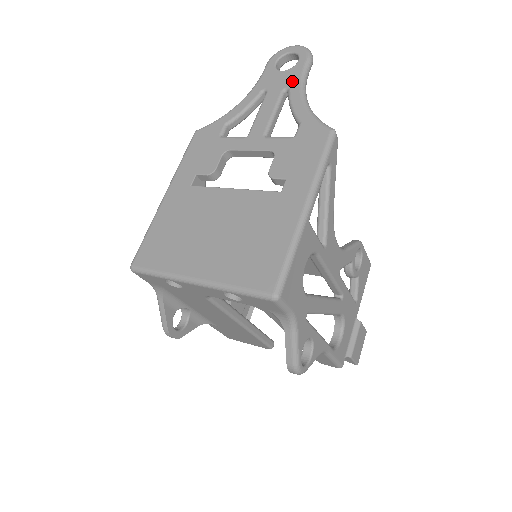
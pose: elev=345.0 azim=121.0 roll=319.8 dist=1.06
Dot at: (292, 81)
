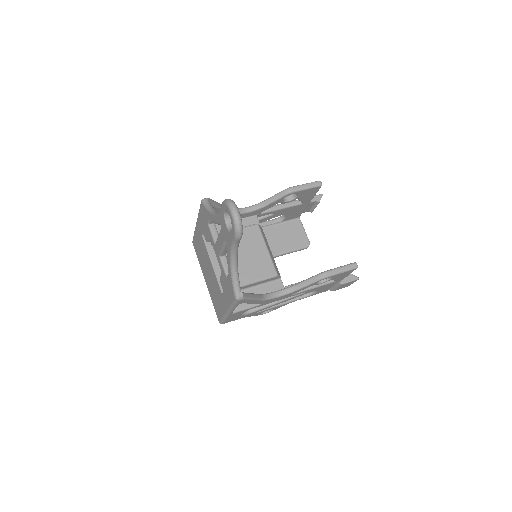
Dot at: (228, 242)
